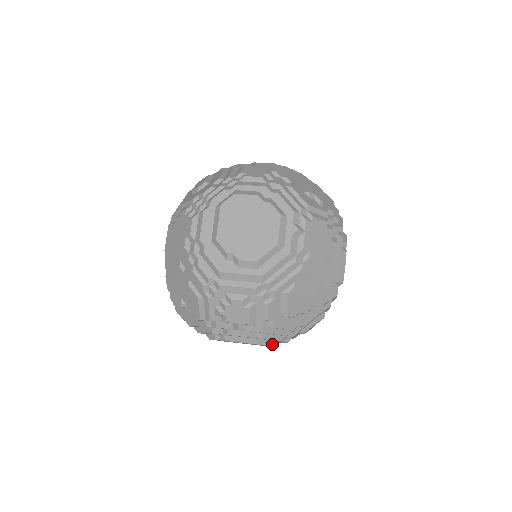
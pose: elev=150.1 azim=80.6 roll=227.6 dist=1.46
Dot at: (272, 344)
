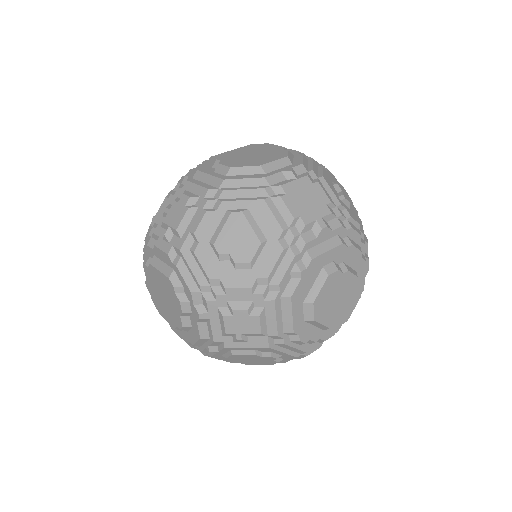
Dot at: (184, 305)
